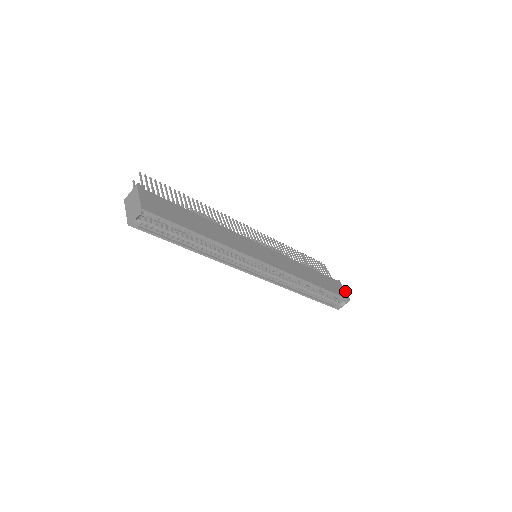
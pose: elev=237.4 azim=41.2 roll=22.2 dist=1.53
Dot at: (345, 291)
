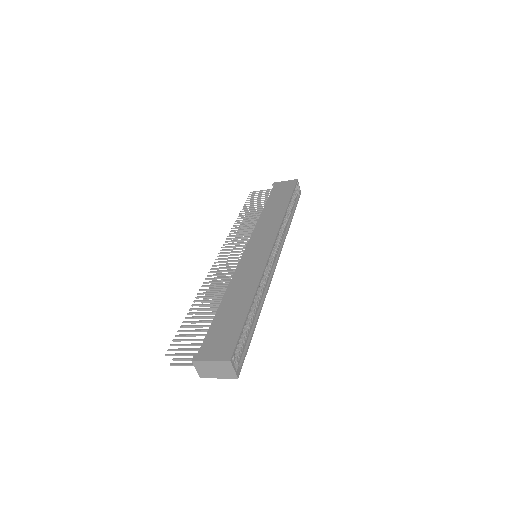
Dot at: (286, 181)
